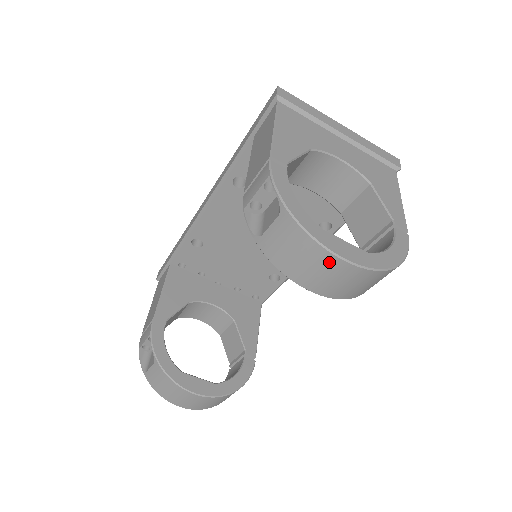
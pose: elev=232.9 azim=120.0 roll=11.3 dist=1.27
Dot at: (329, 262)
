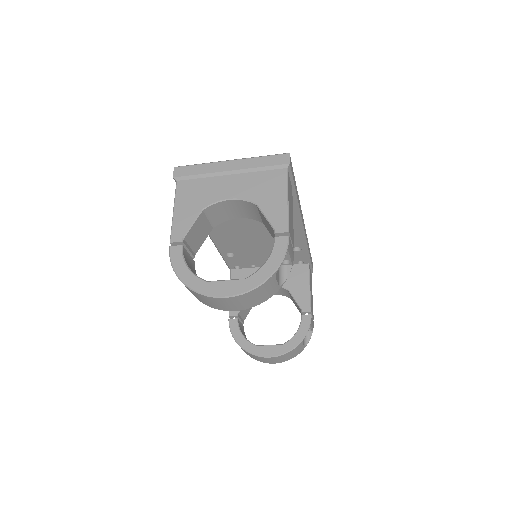
Dot at: (219, 300)
